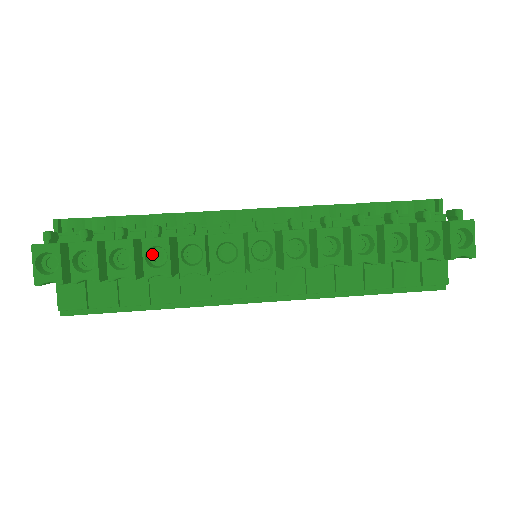
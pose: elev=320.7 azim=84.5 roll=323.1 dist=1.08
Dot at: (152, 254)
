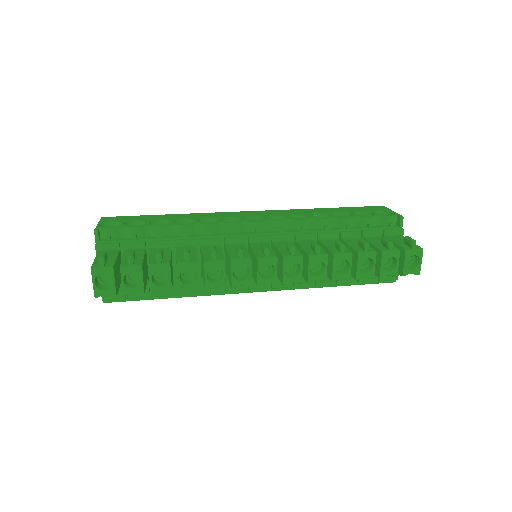
Dot at: (183, 271)
